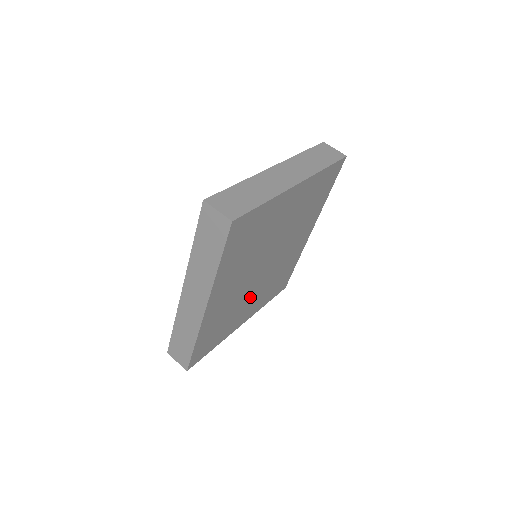
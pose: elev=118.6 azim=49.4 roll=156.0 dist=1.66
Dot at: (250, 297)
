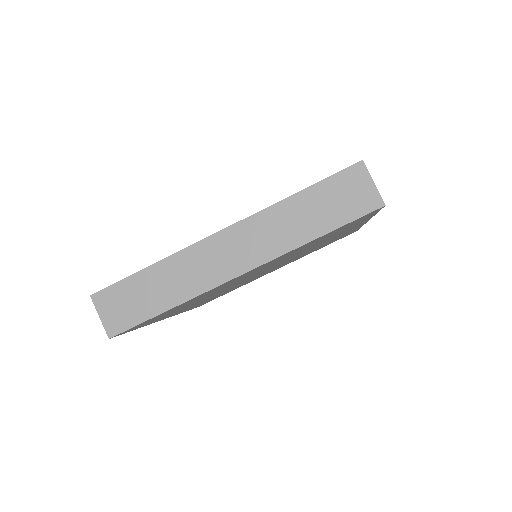
Dot at: occluded
